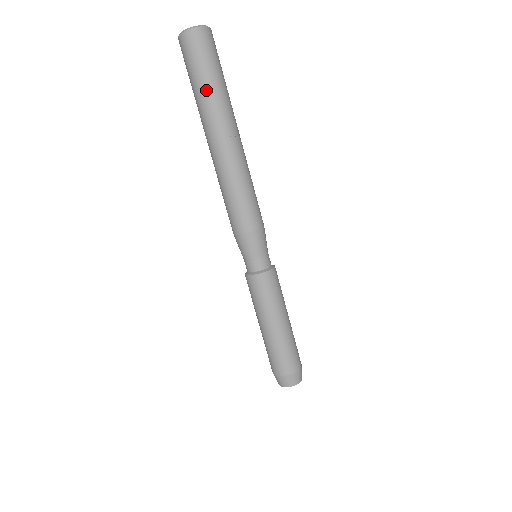
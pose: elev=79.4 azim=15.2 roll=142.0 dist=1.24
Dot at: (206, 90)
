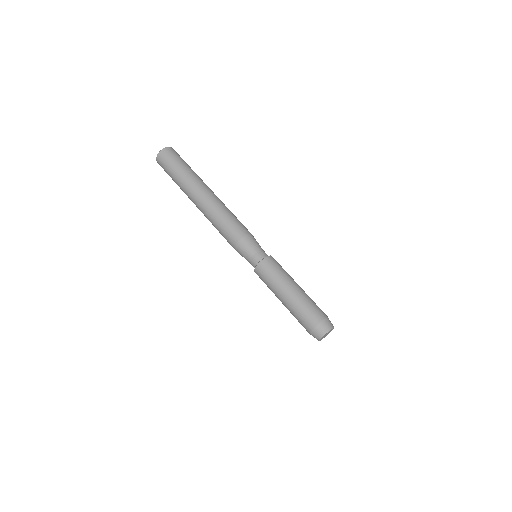
Dot at: (179, 176)
